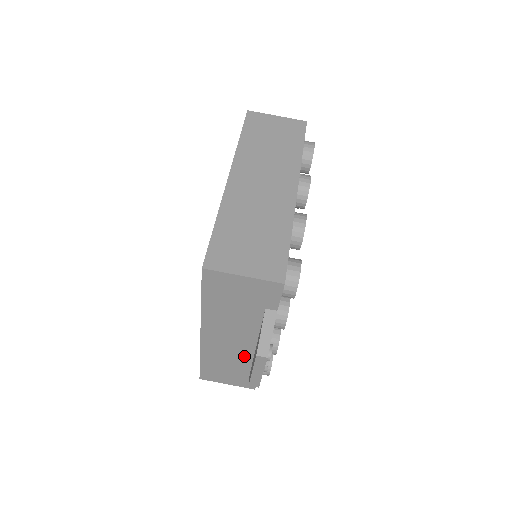
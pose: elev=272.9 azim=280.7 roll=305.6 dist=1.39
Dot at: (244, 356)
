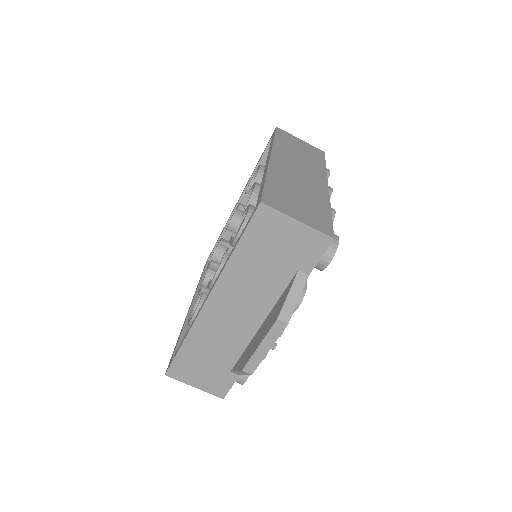
Dot at: (238, 341)
